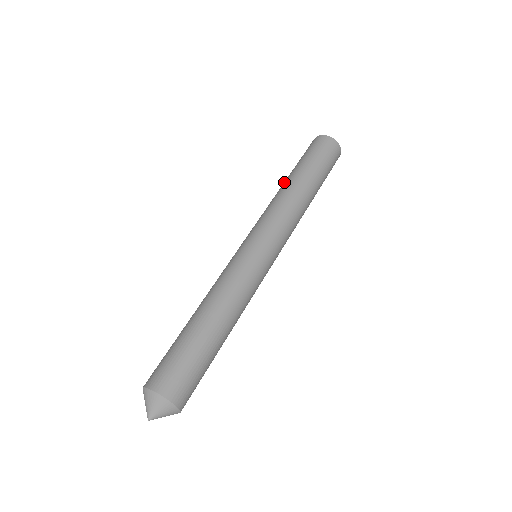
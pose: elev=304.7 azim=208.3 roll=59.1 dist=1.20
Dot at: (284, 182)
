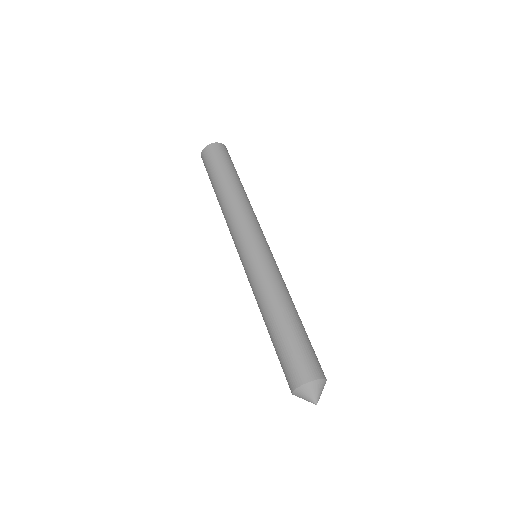
Dot at: occluded
